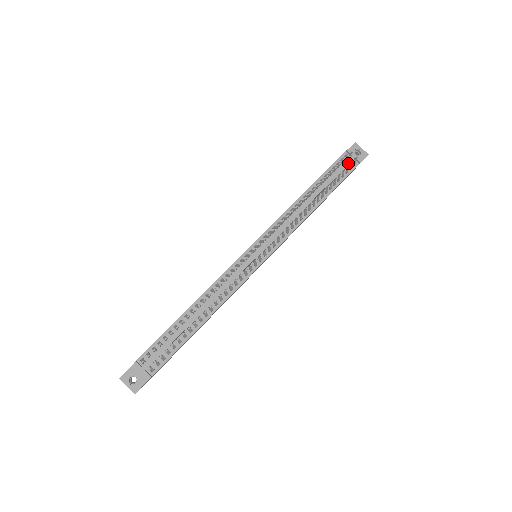
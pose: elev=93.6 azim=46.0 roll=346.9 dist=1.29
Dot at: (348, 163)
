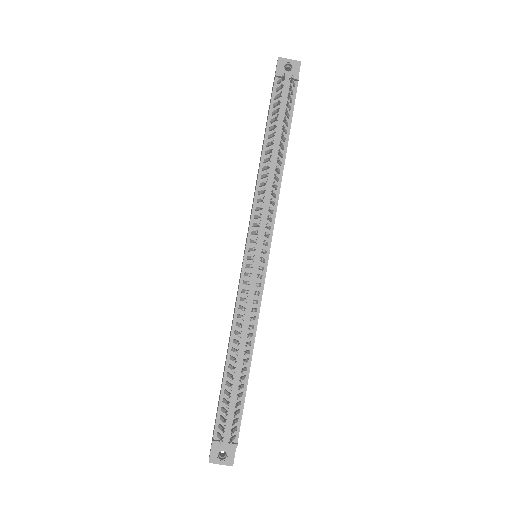
Dot at: (286, 89)
